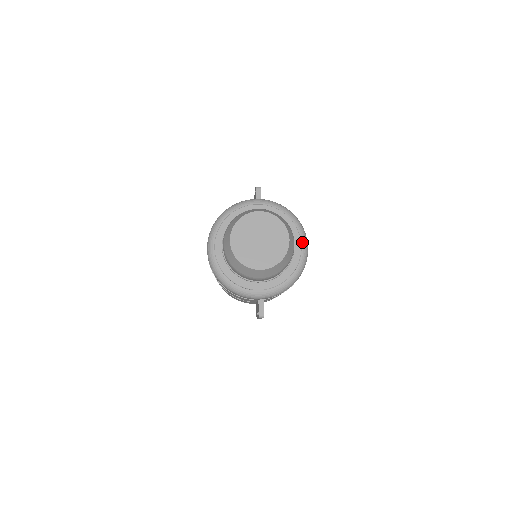
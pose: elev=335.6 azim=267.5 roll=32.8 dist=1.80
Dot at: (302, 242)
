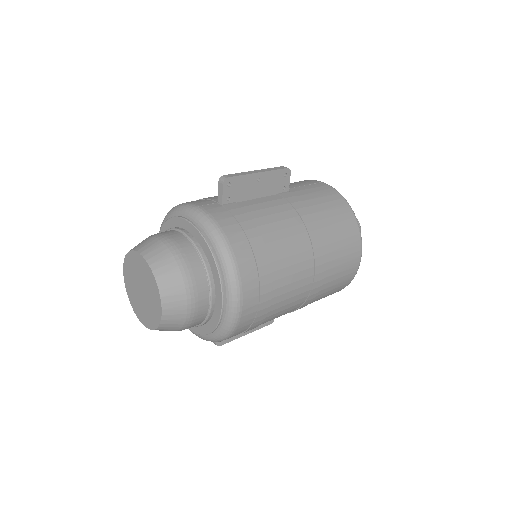
Dot at: (226, 299)
